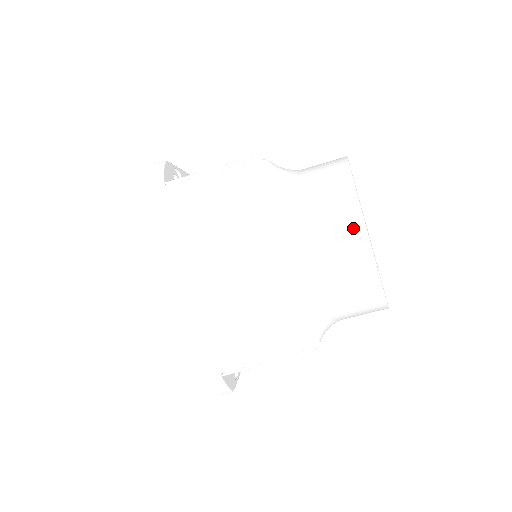
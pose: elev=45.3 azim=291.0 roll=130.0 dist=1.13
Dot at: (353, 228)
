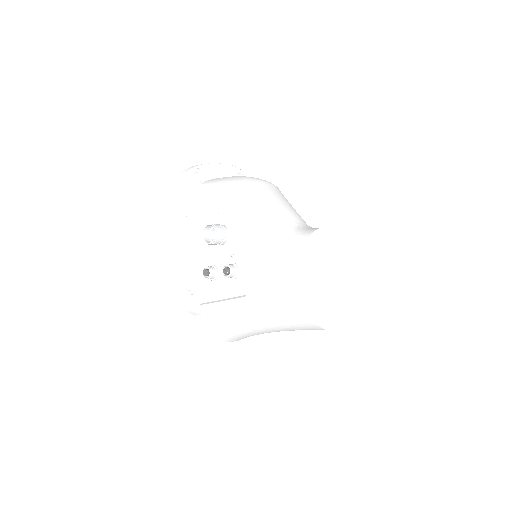
Dot at: occluded
